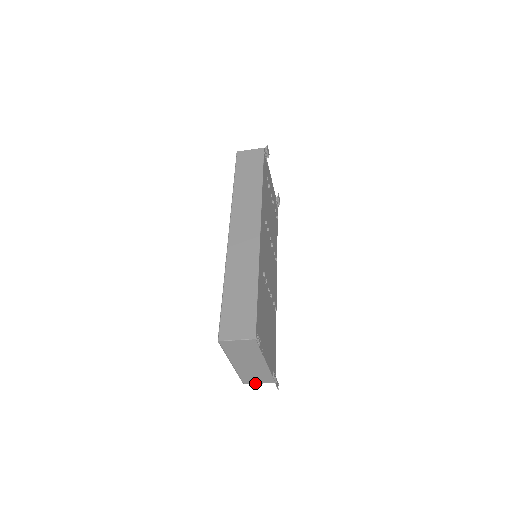
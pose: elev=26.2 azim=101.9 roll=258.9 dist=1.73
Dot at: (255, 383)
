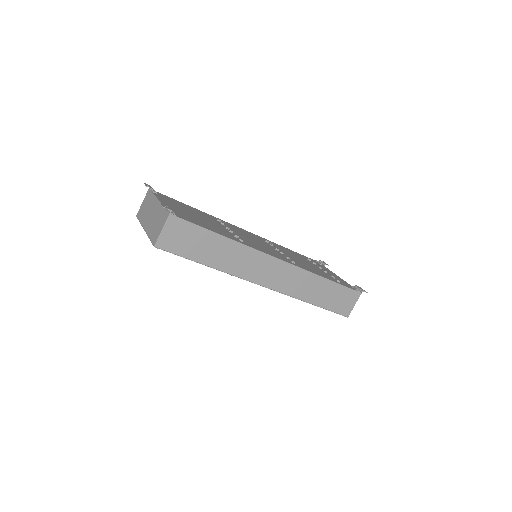
Dot at: (160, 234)
